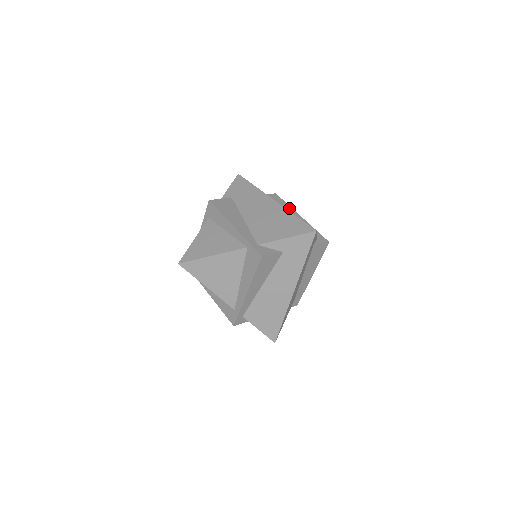
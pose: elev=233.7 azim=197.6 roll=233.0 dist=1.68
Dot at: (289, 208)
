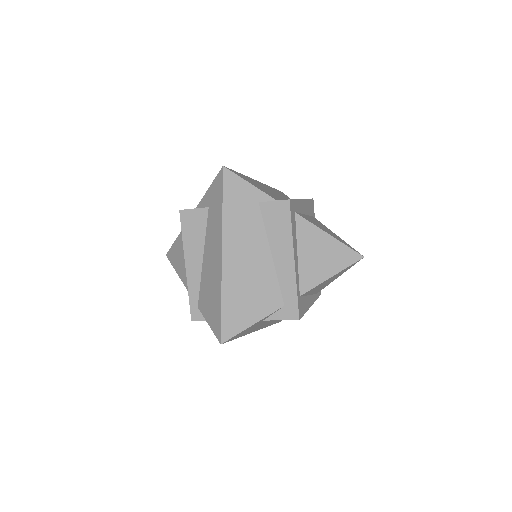
Dot at: occluded
